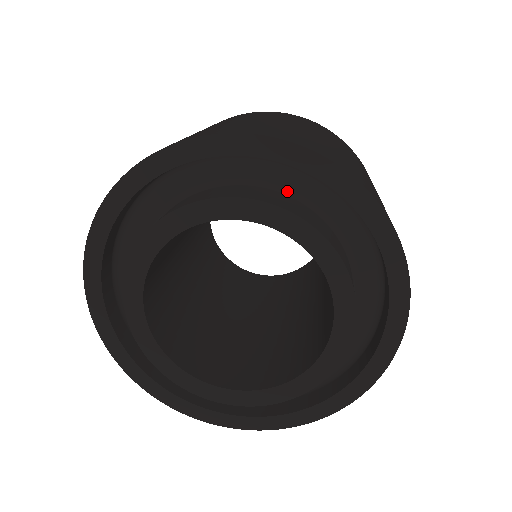
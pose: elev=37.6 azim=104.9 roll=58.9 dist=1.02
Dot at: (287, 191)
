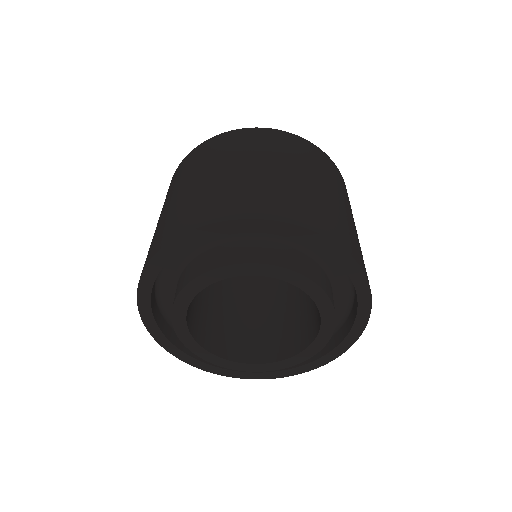
Dot at: (332, 281)
